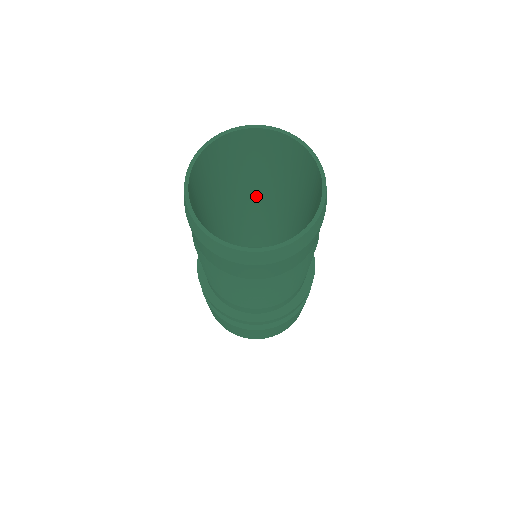
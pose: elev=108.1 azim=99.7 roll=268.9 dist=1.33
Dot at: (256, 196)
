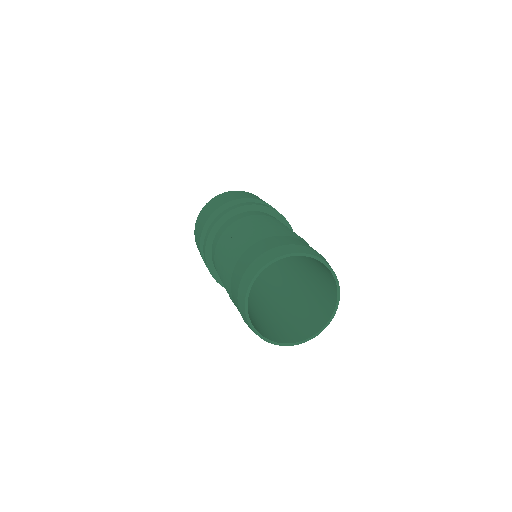
Dot at: occluded
